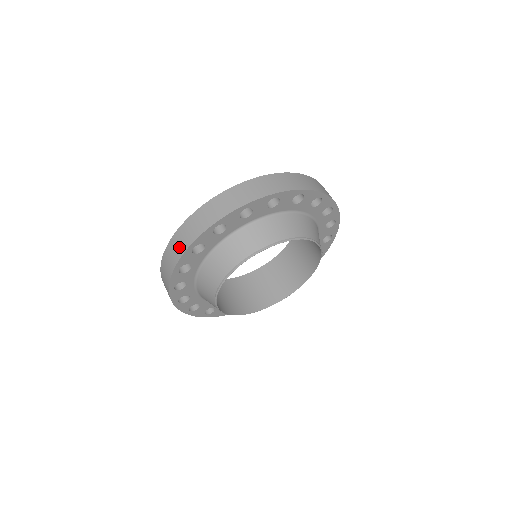
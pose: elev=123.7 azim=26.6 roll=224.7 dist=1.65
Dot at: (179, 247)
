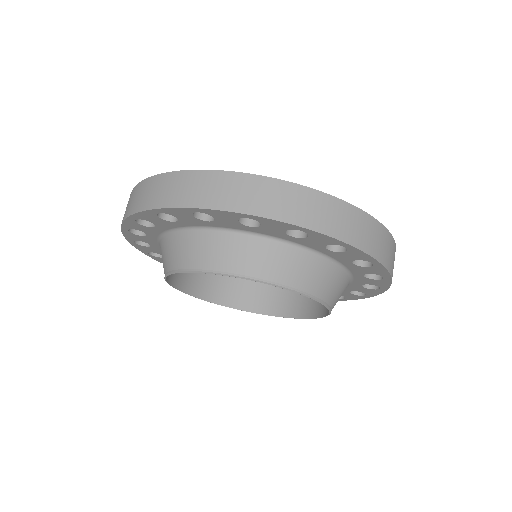
Dot at: (183, 193)
